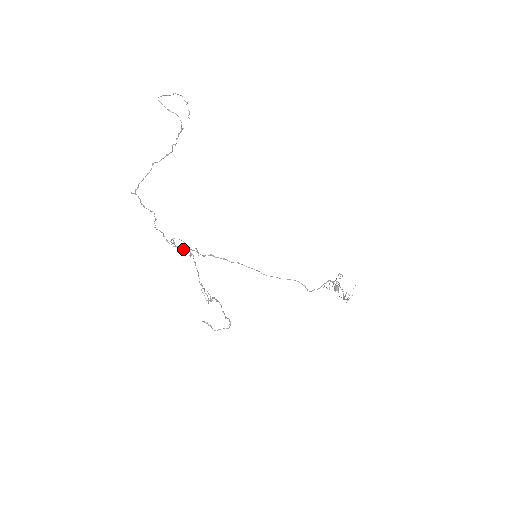
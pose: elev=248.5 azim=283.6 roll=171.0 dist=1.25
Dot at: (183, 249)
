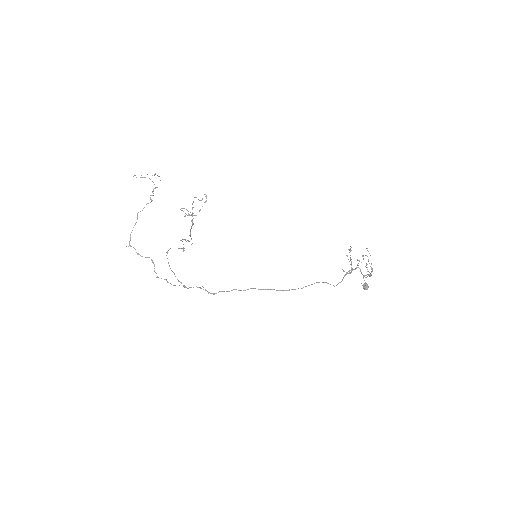
Dot at: (189, 287)
